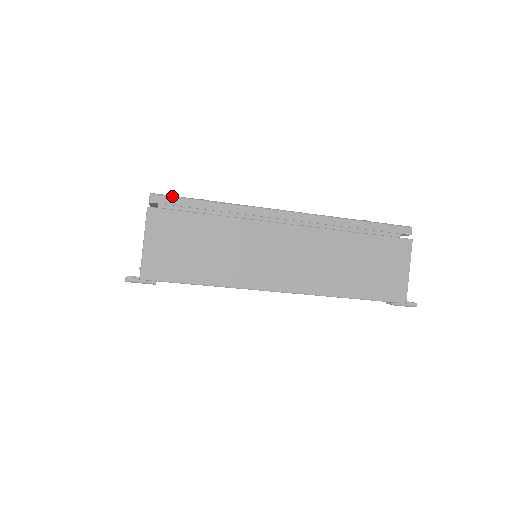
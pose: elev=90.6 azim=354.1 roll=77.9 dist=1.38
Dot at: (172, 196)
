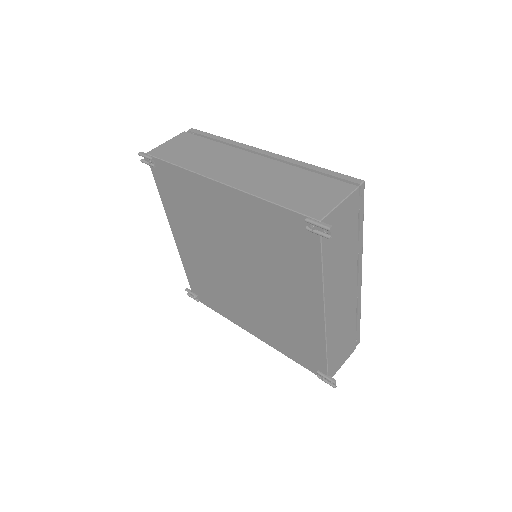
Dot at: (202, 131)
